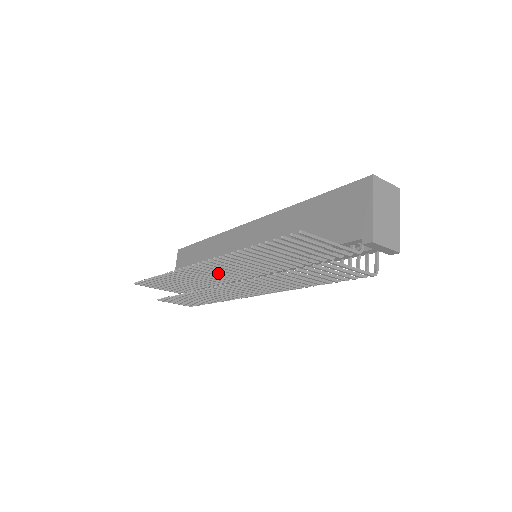
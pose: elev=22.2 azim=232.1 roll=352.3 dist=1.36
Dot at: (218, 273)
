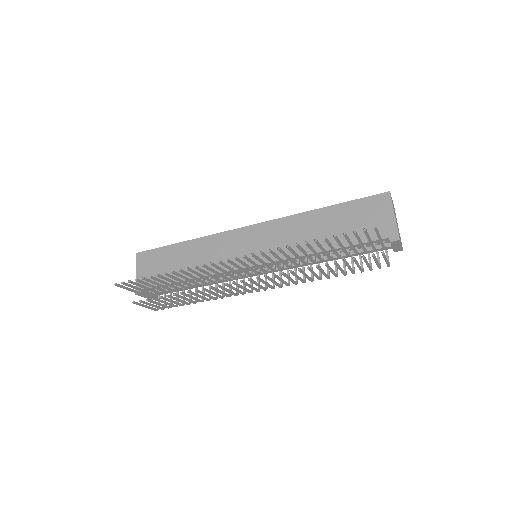
Dot at: occluded
